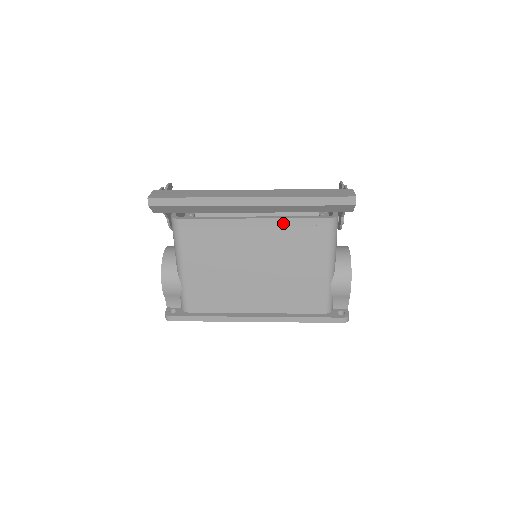
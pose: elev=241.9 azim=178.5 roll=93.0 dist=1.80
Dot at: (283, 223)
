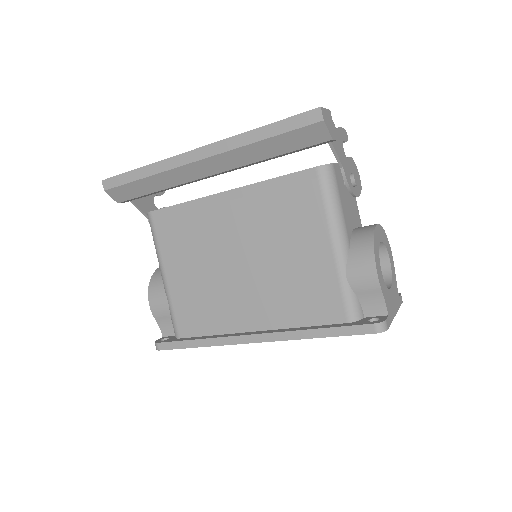
Dot at: (260, 189)
